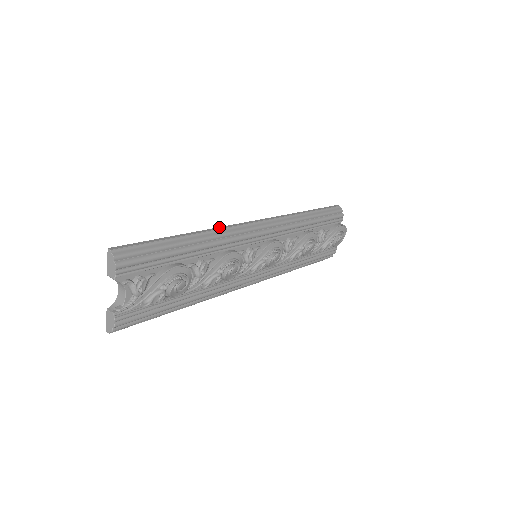
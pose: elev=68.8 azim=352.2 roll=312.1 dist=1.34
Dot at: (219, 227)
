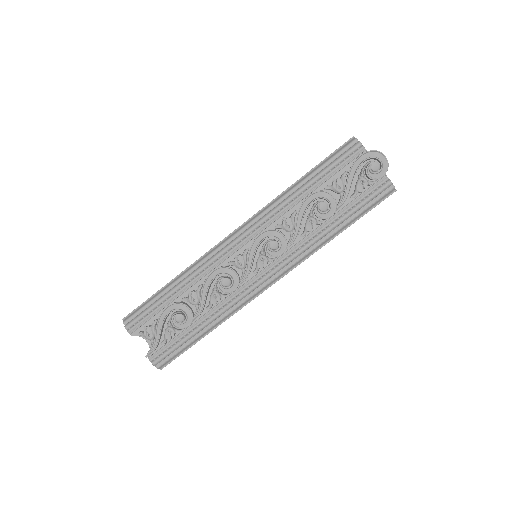
Dot at: (200, 258)
